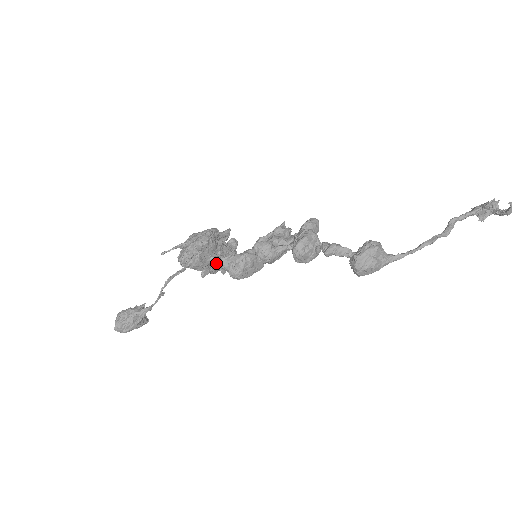
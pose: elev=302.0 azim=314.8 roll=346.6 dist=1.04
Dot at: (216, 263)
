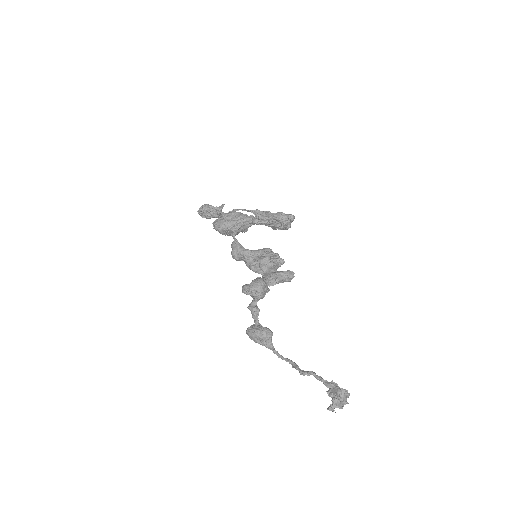
Dot at: (234, 240)
